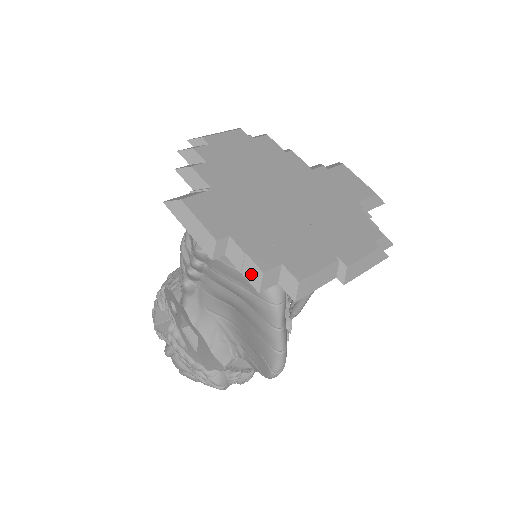
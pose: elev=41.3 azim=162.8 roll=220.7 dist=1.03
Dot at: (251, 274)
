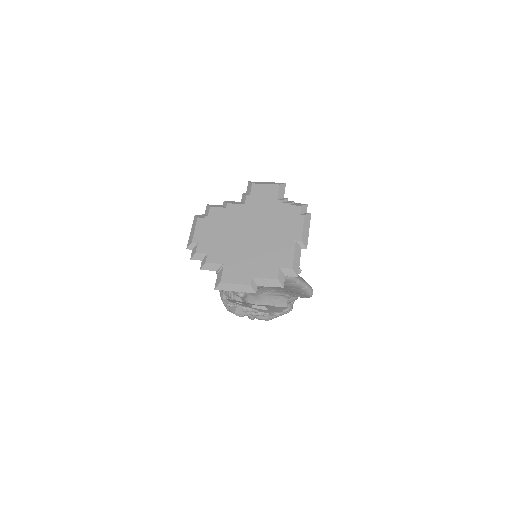
Dot at: (274, 284)
